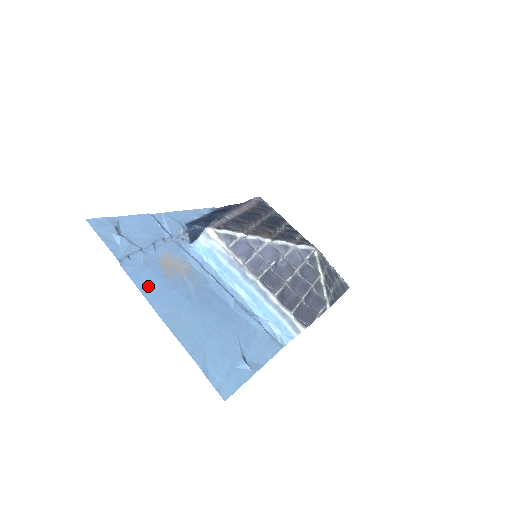
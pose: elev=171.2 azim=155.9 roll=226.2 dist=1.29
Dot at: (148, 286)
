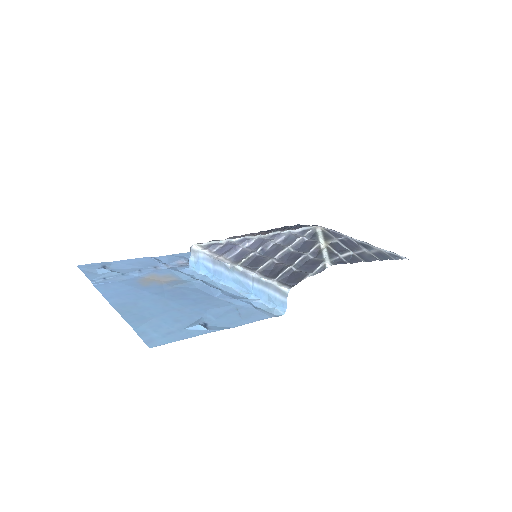
Dot at: (113, 291)
